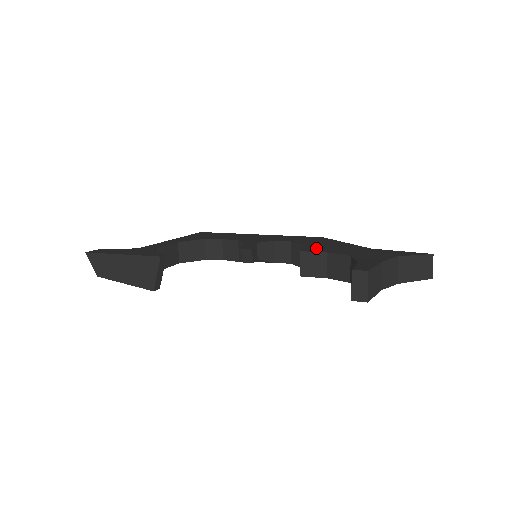
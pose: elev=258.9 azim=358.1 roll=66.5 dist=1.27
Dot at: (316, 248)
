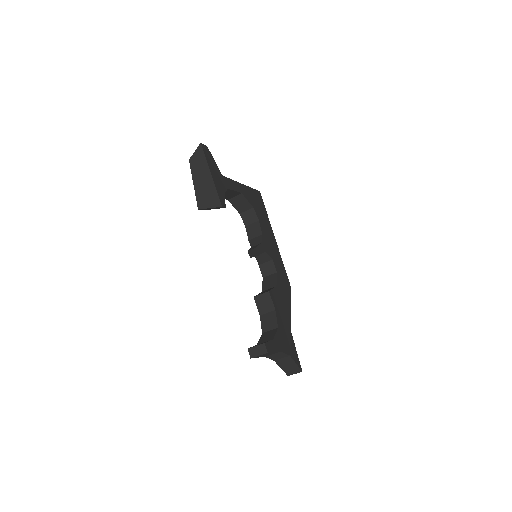
Dot at: (277, 298)
